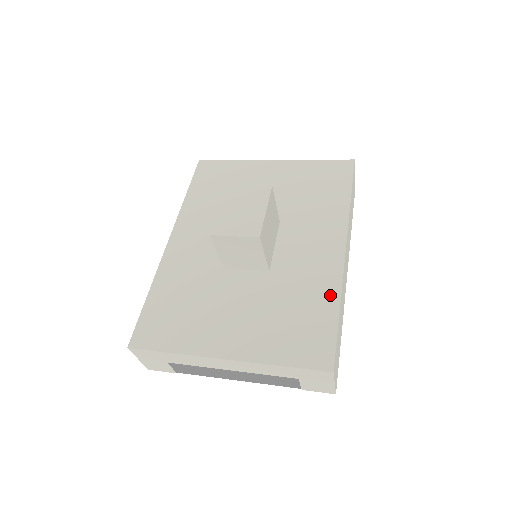
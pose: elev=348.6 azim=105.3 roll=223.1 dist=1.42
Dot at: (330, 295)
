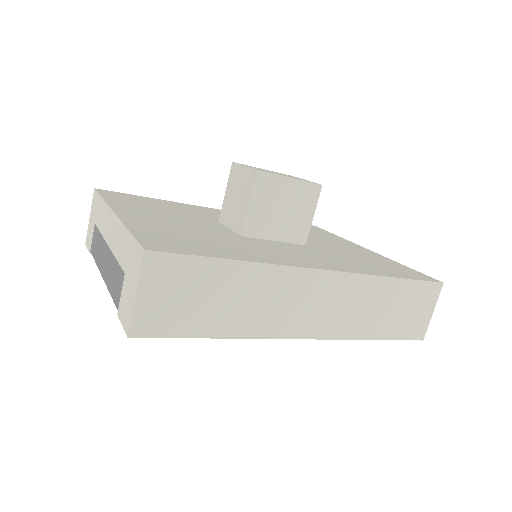
Dot at: (251, 257)
